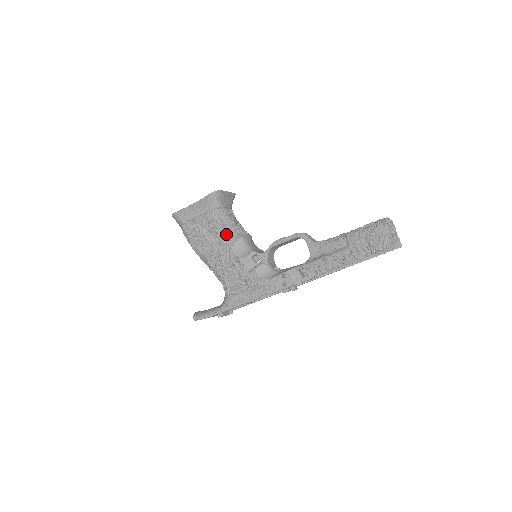
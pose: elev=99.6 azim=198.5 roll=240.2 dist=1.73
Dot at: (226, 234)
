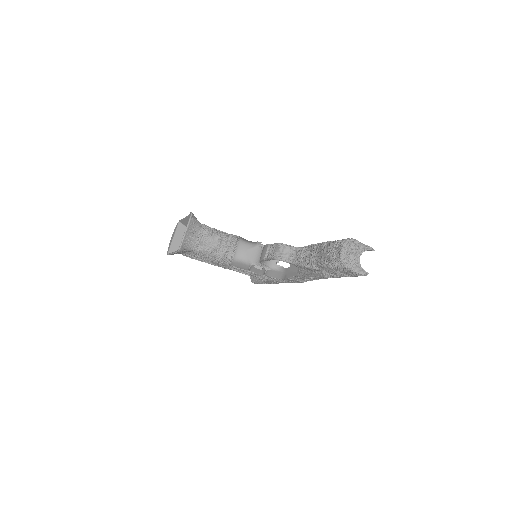
Dot at: (219, 261)
